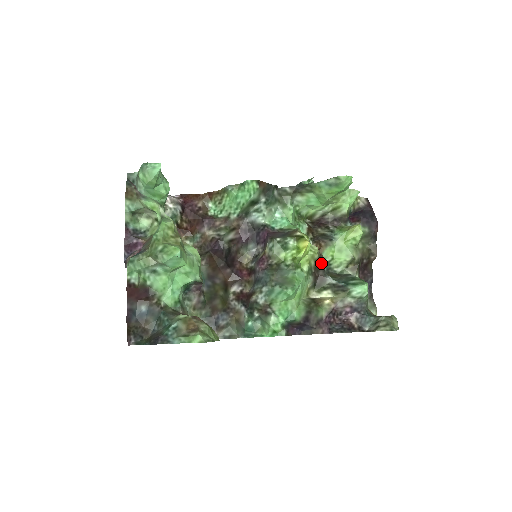
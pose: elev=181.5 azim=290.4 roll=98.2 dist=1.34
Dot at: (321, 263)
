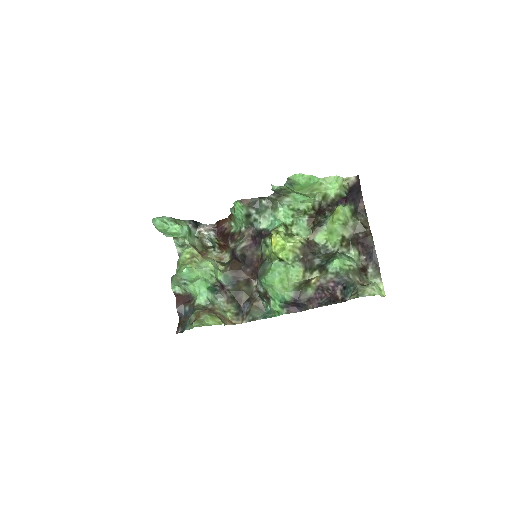
Dot at: (311, 249)
